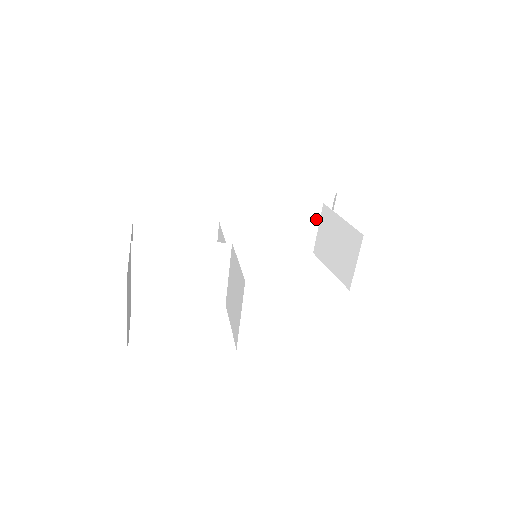
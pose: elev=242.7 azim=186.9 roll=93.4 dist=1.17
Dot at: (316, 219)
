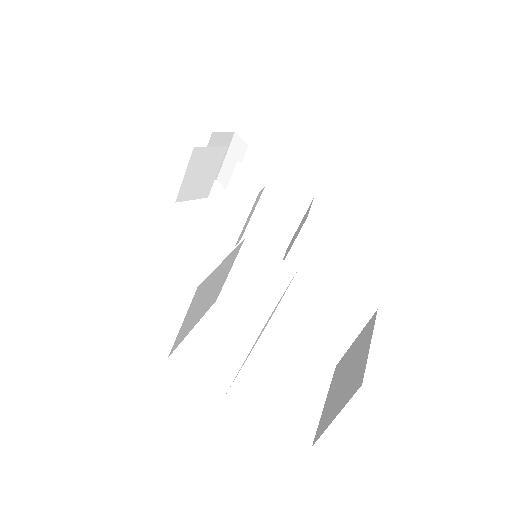
Dot at: (207, 173)
